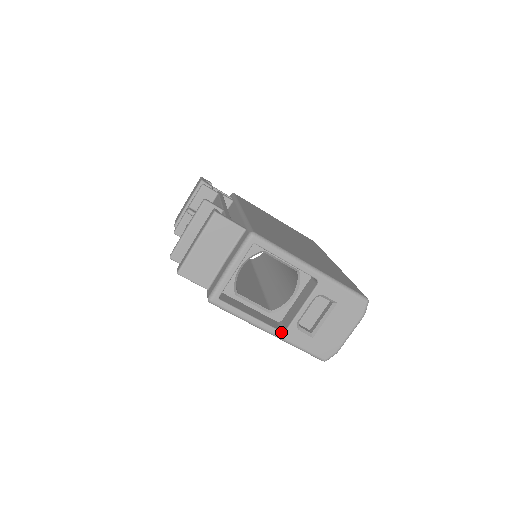
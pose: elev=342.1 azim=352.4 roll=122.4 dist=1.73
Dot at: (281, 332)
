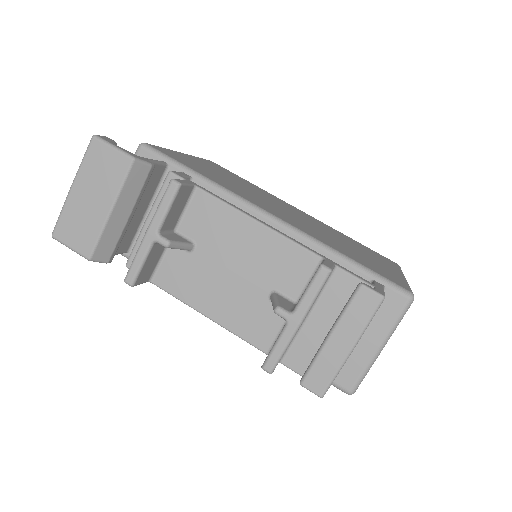
Dot at: occluded
